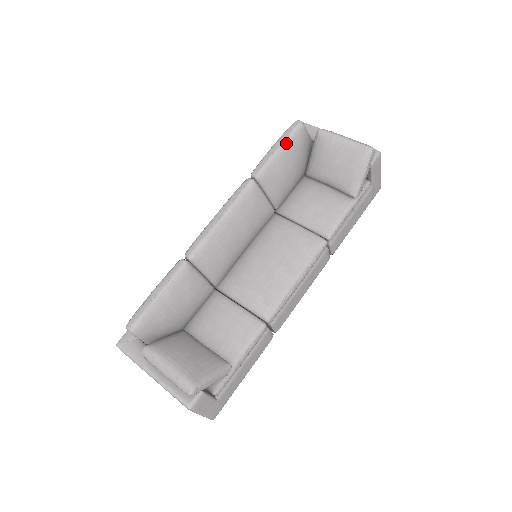
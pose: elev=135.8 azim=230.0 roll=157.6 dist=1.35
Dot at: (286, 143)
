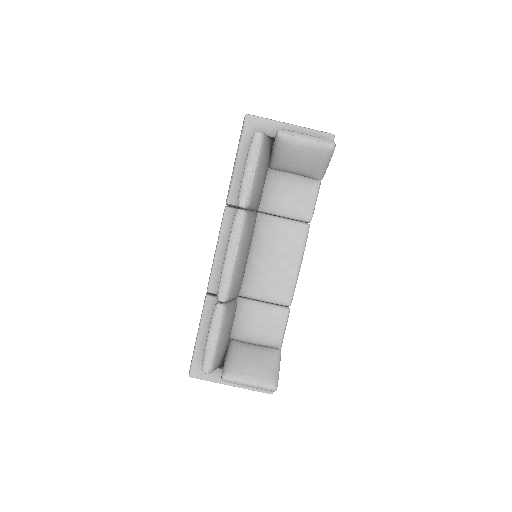
Dot at: (258, 163)
